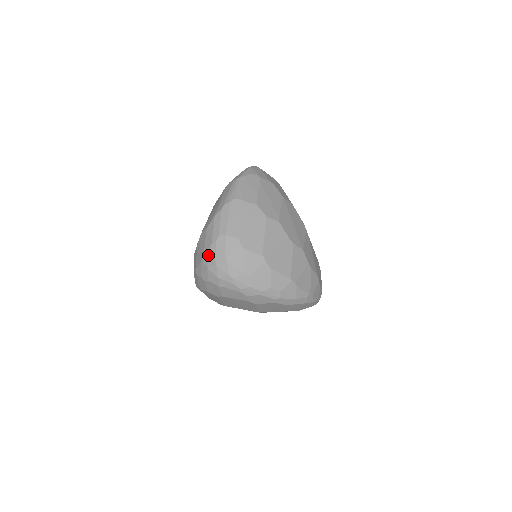
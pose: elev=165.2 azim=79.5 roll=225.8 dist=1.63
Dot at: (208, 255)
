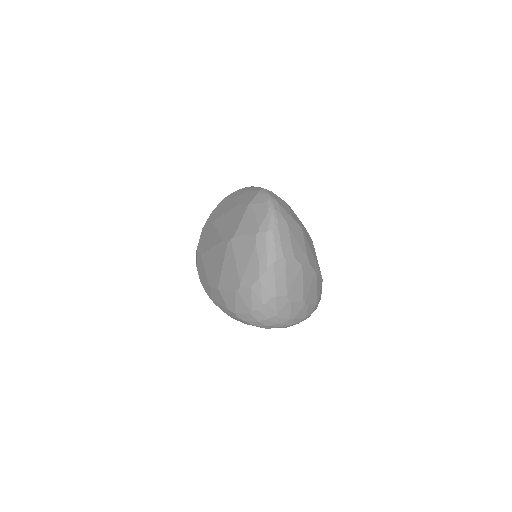
Dot at: (258, 312)
